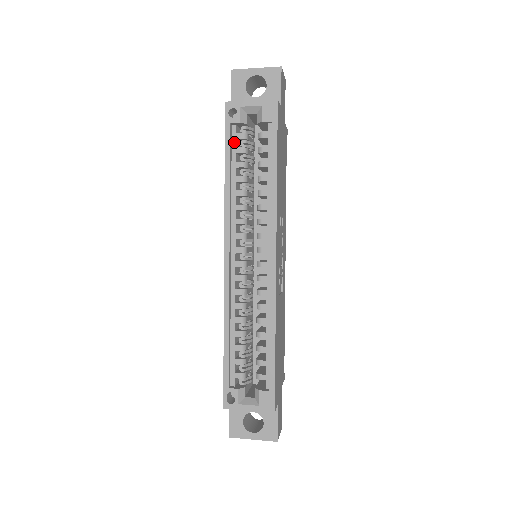
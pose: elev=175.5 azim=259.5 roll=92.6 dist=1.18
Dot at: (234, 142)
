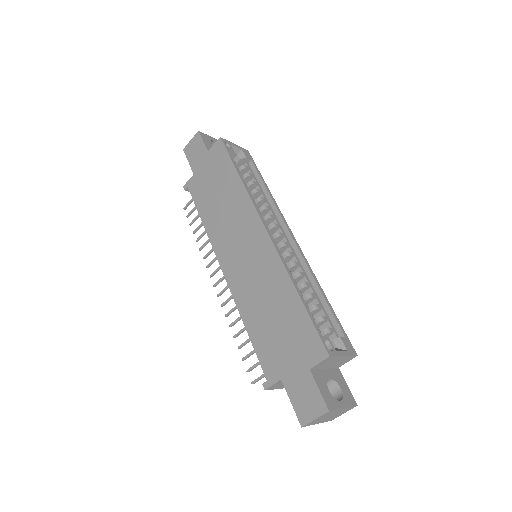
Dot at: occluded
